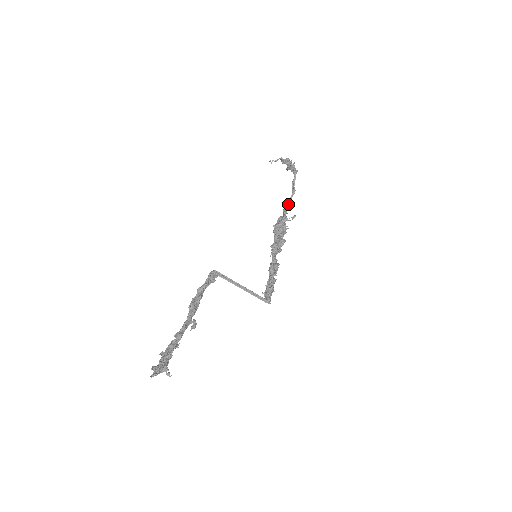
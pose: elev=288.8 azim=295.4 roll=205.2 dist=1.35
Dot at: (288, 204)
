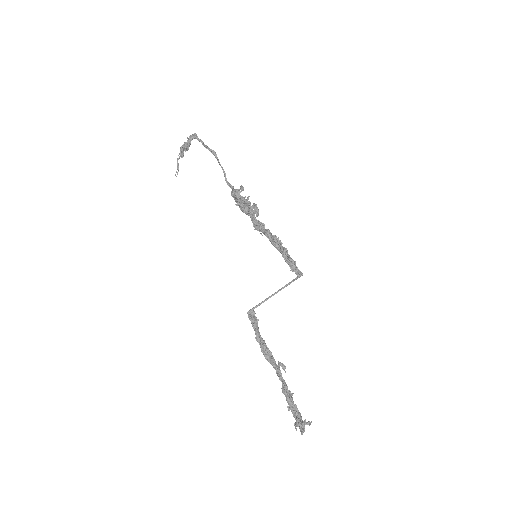
Dot at: occluded
